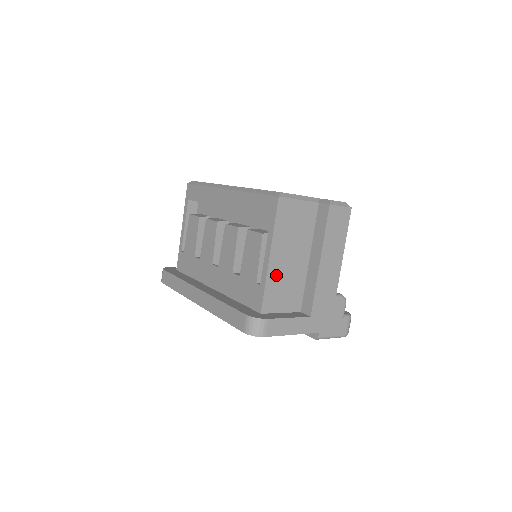
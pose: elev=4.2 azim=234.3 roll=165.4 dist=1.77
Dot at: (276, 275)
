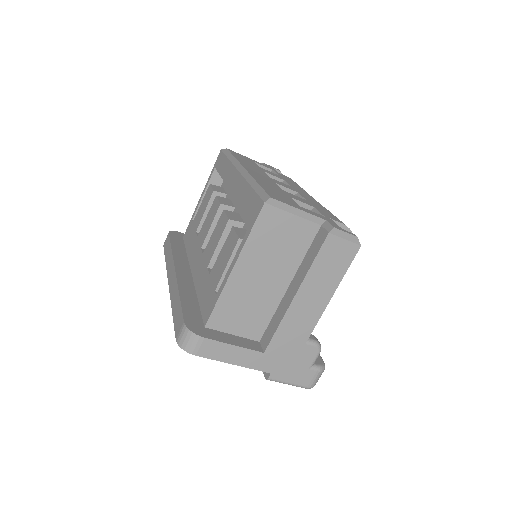
Dot at: (237, 291)
